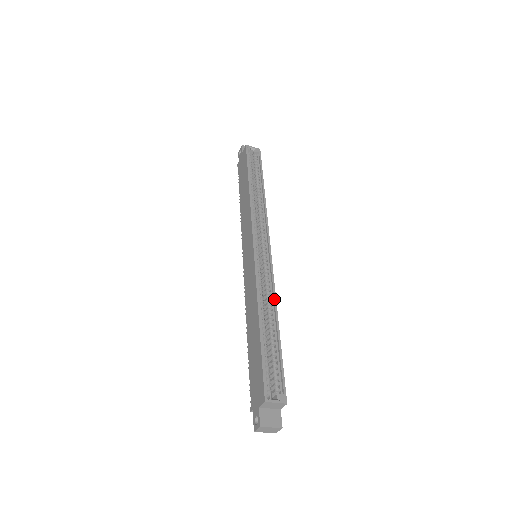
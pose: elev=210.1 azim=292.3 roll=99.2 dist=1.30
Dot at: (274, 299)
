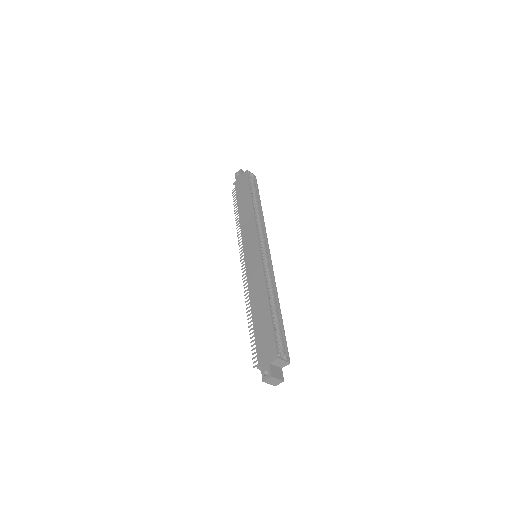
Dot at: (276, 289)
